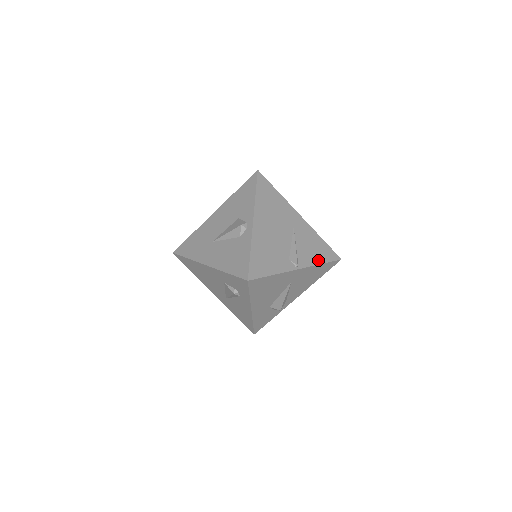
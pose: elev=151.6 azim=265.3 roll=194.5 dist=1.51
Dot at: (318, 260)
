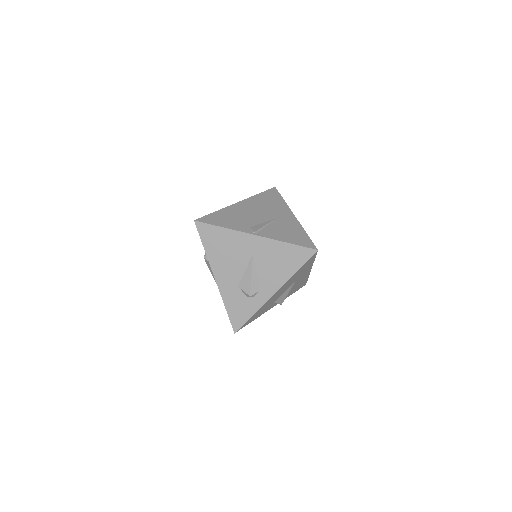
Dot at: (285, 239)
